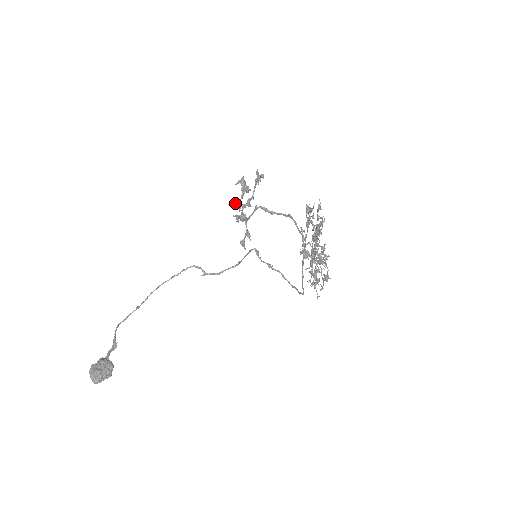
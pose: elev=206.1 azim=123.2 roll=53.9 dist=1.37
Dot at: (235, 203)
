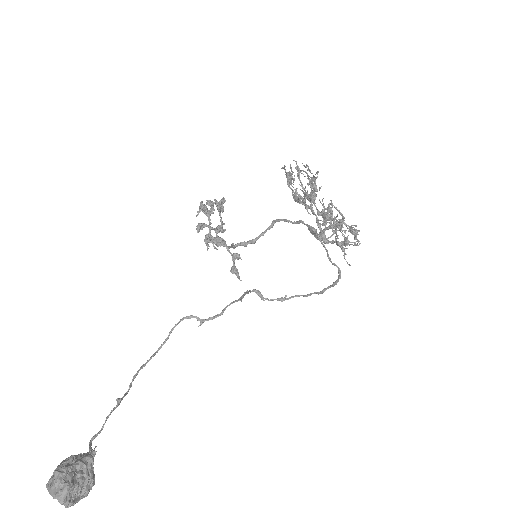
Dot at: (205, 238)
